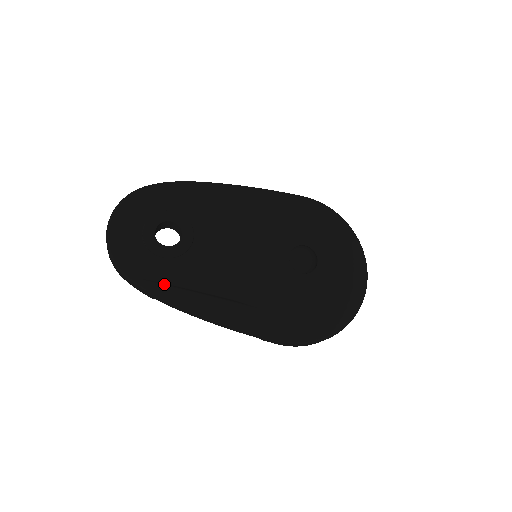
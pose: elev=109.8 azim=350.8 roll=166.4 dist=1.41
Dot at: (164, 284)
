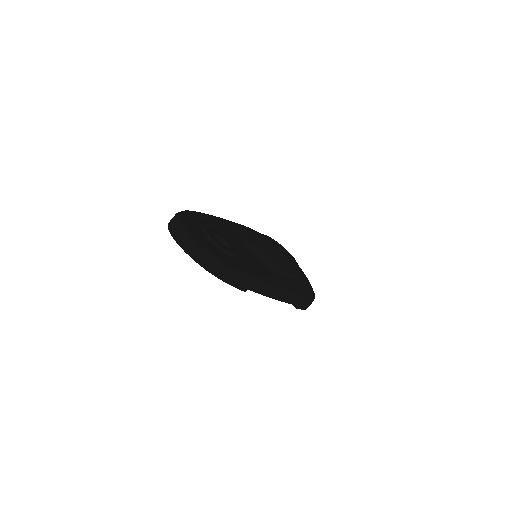
Dot at: (253, 272)
